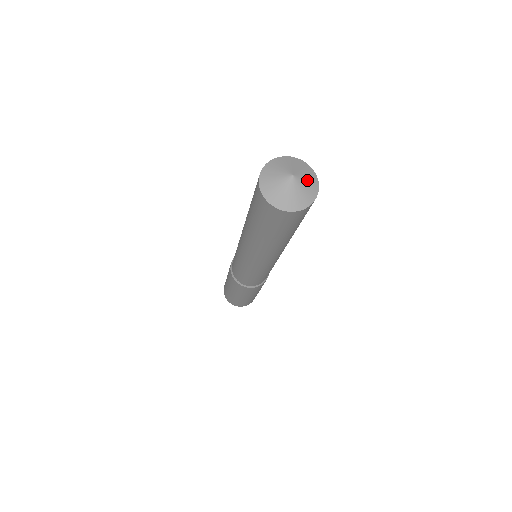
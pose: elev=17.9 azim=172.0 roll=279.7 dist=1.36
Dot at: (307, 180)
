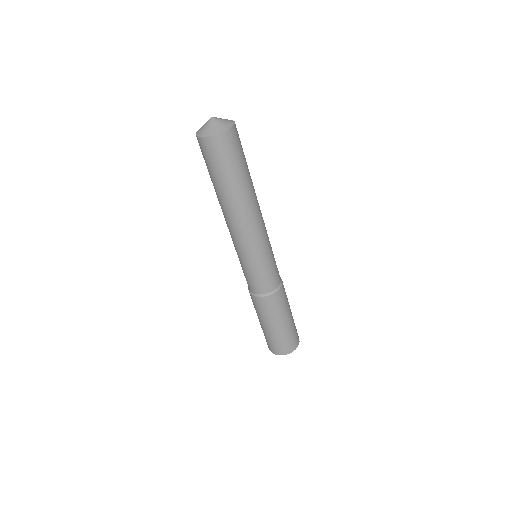
Dot at: occluded
